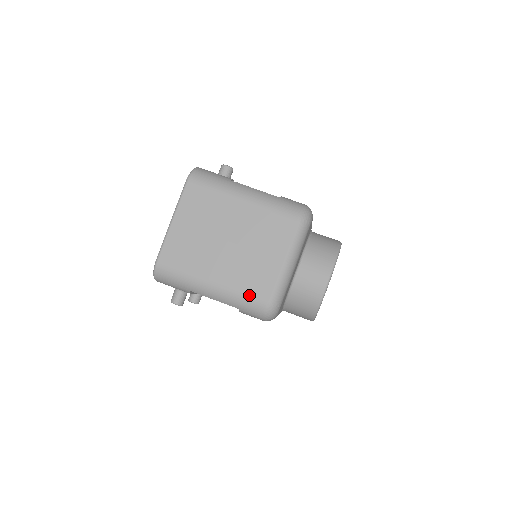
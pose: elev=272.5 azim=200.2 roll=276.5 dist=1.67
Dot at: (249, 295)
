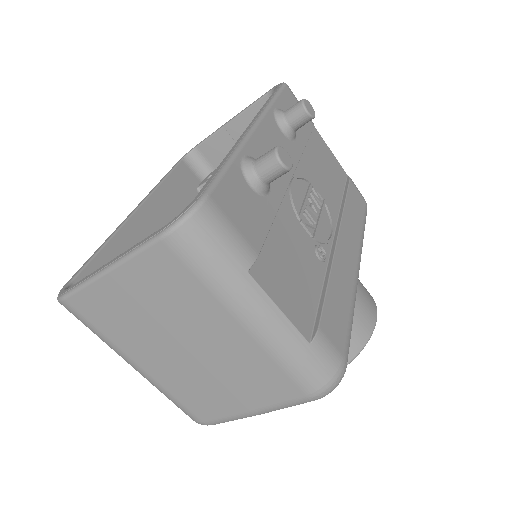
Dot at: (182, 405)
